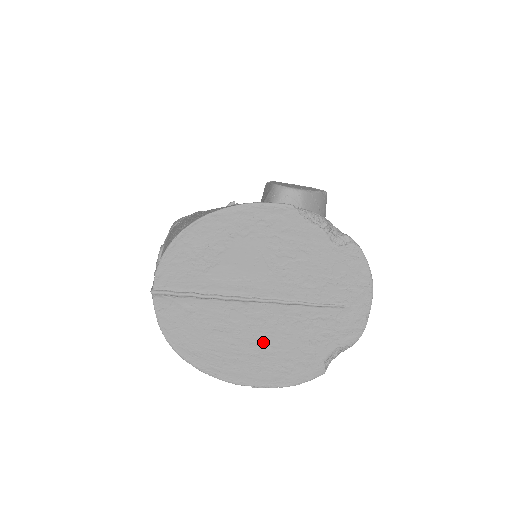
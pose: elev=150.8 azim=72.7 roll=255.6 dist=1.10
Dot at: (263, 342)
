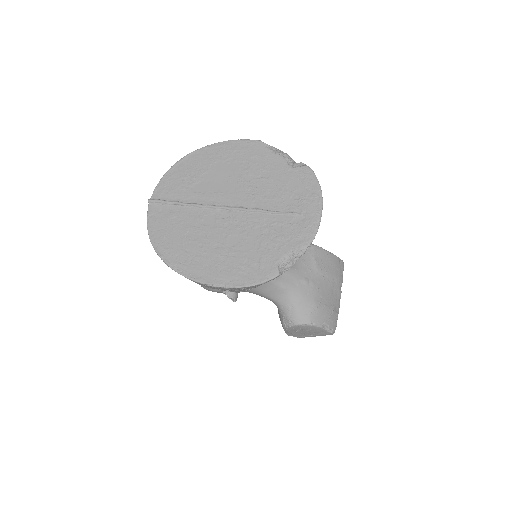
Dot at: (226, 243)
